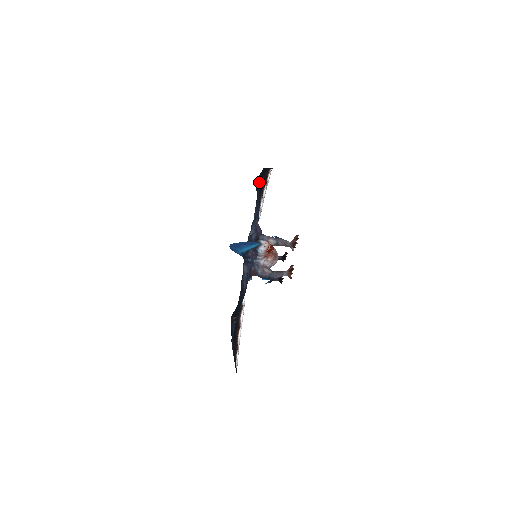
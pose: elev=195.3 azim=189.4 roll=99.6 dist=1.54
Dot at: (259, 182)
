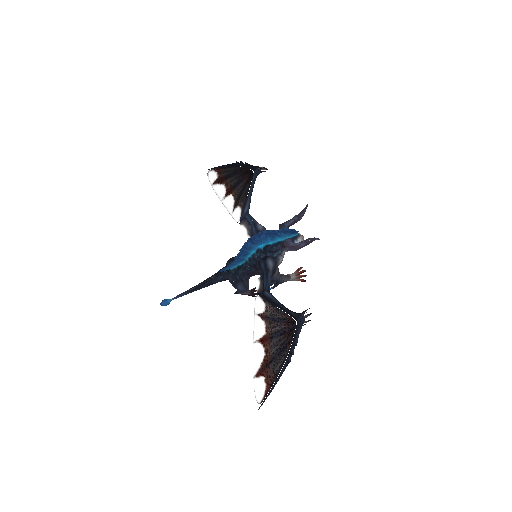
Dot at: (265, 171)
